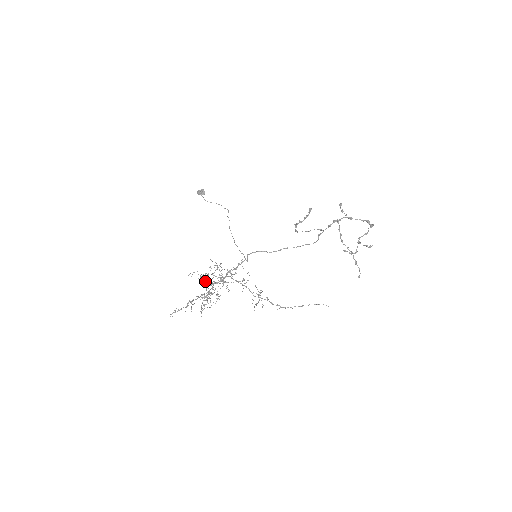
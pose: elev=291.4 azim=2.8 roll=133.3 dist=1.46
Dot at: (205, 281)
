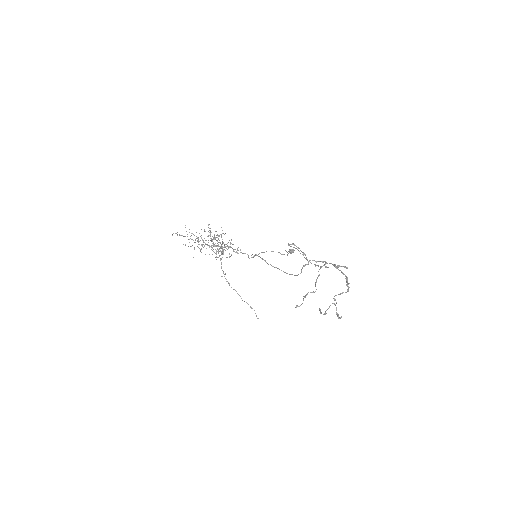
Dot at: occluded
